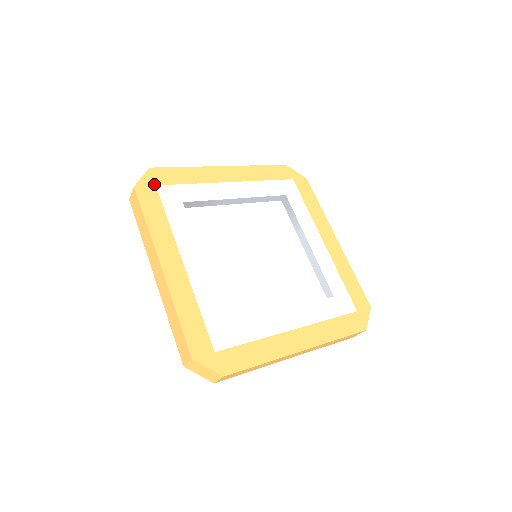
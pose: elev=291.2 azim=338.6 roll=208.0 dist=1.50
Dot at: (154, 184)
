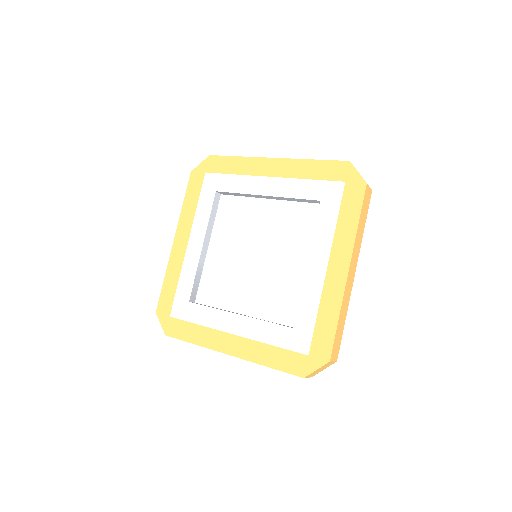
Dot at: (205, 171)
